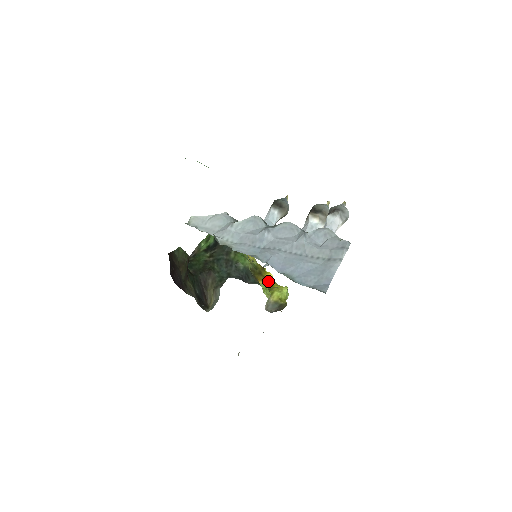
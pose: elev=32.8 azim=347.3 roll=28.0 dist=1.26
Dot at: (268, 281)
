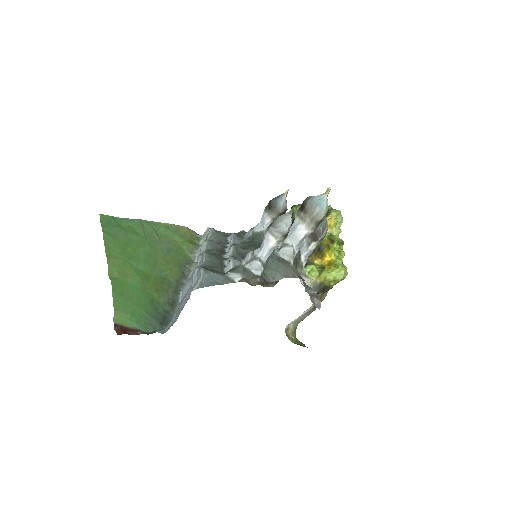
Dot at: (328, 259)
